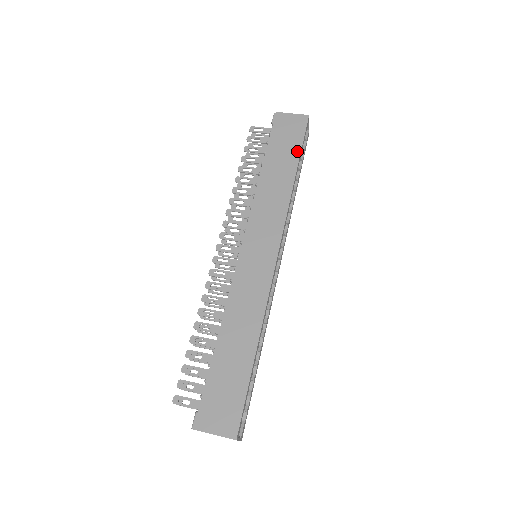
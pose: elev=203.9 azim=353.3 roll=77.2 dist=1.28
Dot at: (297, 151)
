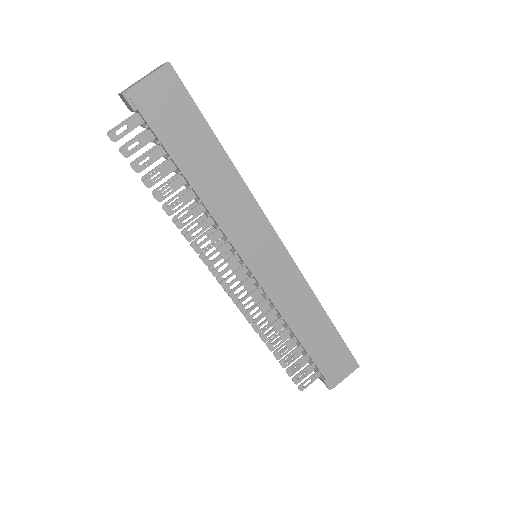
Dot at: (204, 127)
